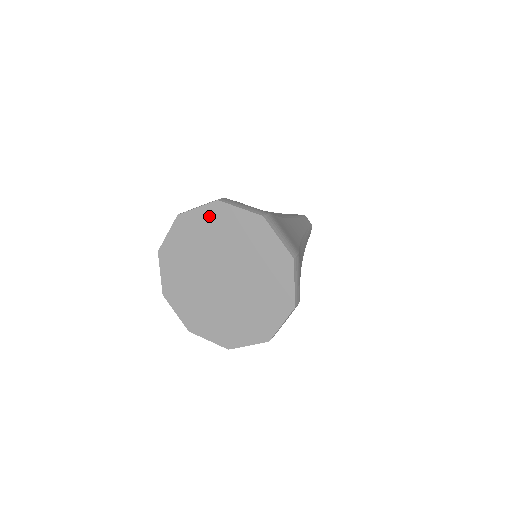
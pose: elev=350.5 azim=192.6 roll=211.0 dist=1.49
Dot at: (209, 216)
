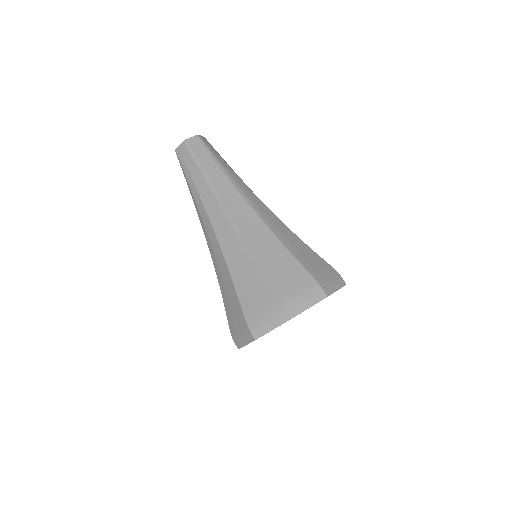
Dot at: occluded
